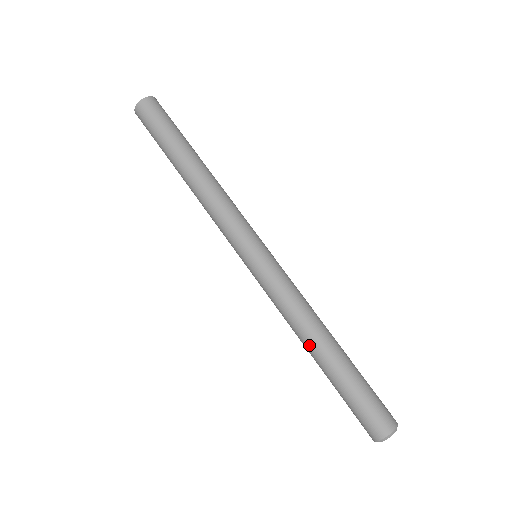
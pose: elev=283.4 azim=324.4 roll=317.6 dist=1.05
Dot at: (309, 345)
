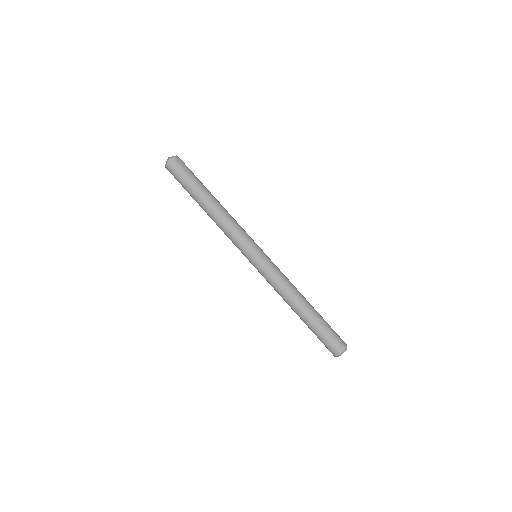
Dot at: (291, 308)
